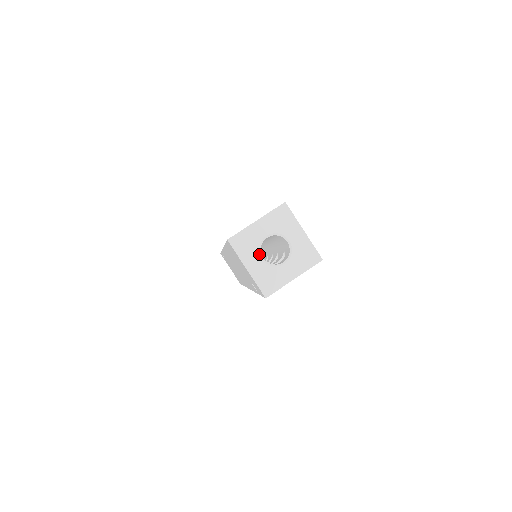
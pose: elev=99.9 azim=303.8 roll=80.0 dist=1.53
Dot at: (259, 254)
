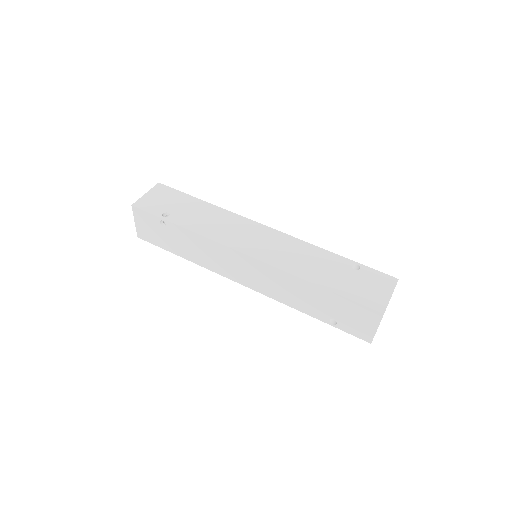
Dot at: occluded
